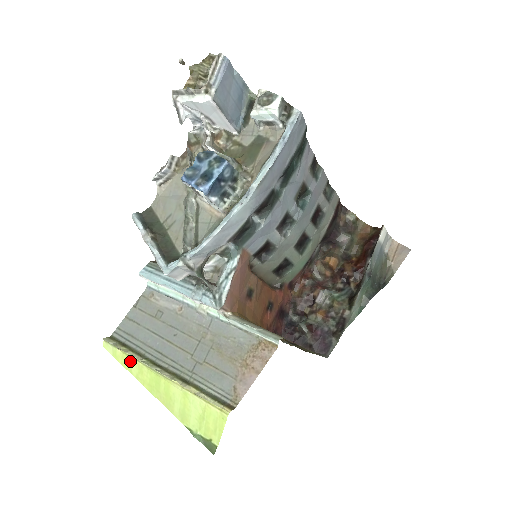
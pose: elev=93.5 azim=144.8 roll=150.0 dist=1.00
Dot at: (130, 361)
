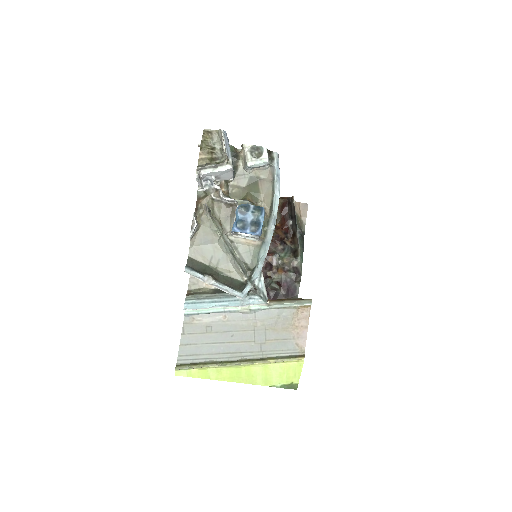
Dot at: (207, 371)
